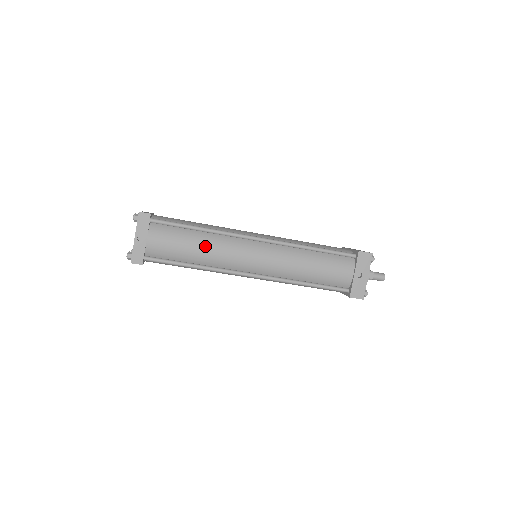
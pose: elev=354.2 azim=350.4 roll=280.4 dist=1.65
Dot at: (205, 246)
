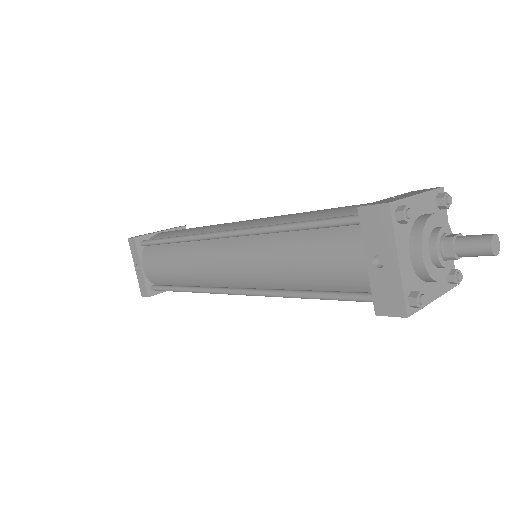
Dot at: (179, 262)
